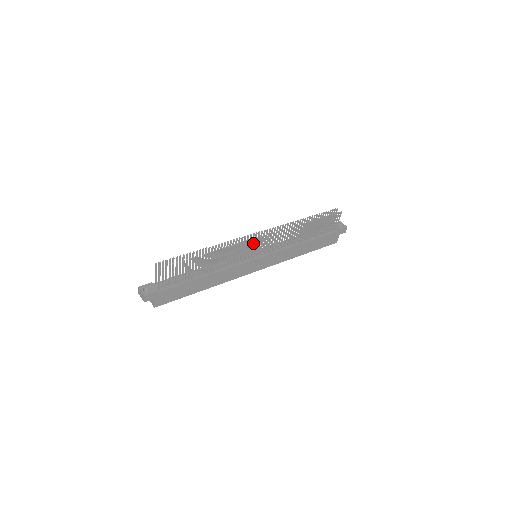
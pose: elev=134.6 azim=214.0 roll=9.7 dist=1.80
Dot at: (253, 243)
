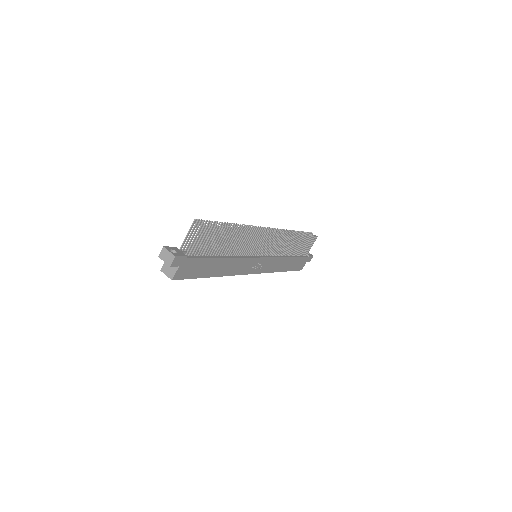
Dot at: (265, 237)
